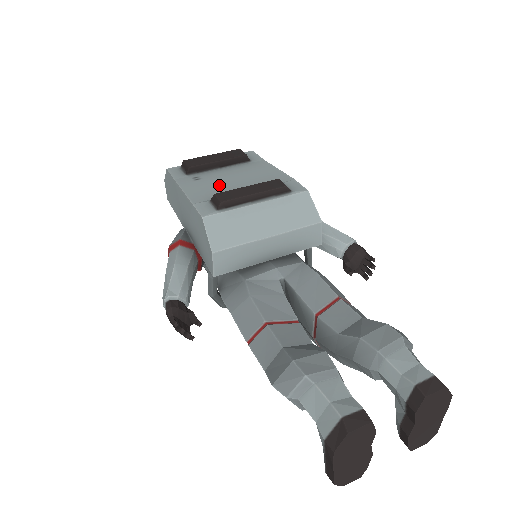
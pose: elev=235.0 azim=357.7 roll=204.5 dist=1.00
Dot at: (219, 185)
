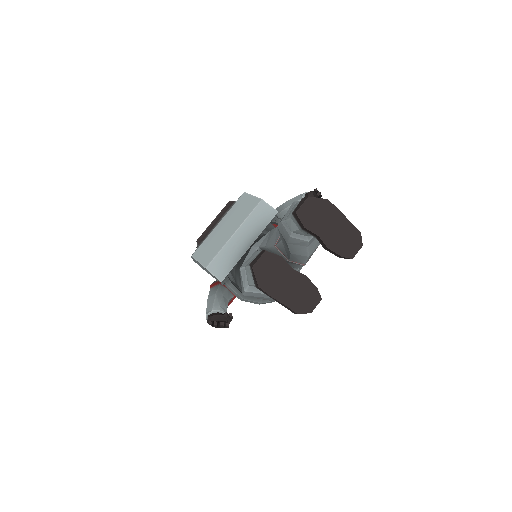
Dot at: occluded
